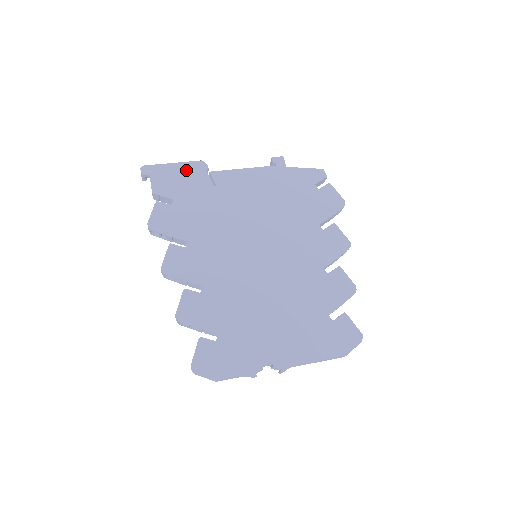
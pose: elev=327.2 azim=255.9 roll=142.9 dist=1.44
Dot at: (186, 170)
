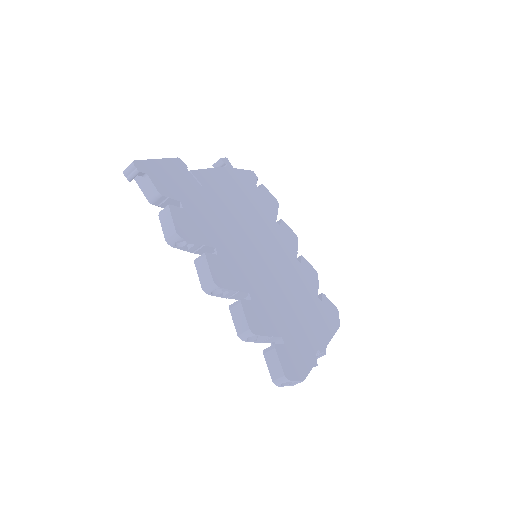
Dot at: (172, 168)
